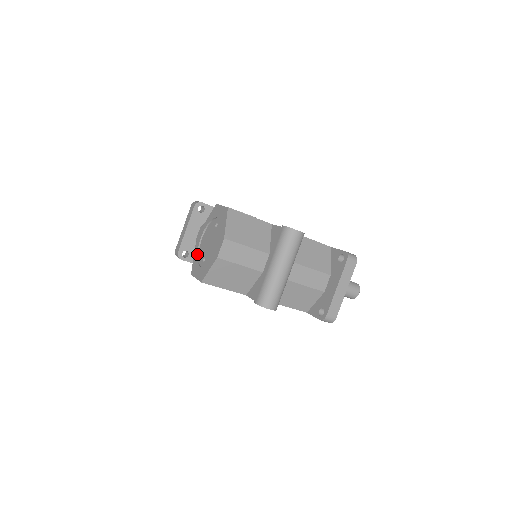
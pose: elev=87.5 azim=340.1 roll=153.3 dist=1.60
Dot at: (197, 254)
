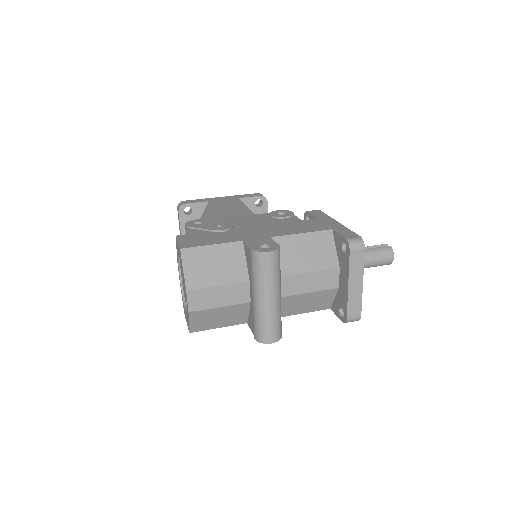
Dot at: (182, 292)
